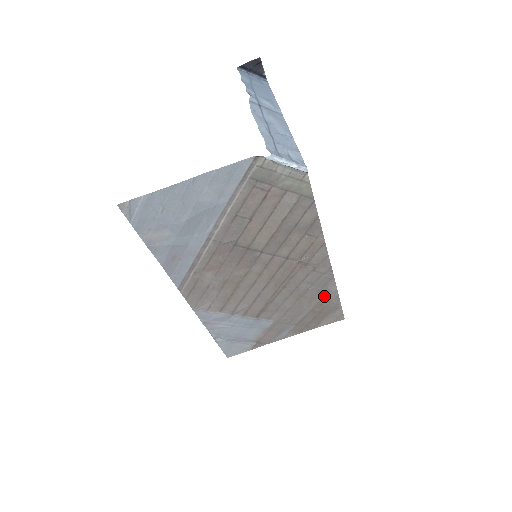
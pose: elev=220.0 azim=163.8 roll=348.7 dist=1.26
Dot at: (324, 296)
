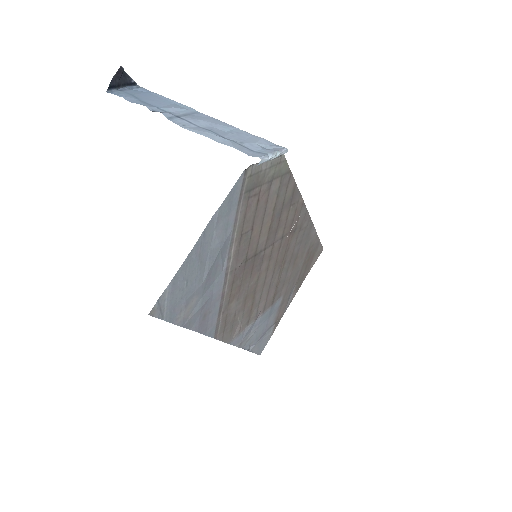
Dot at: (309, 244)
